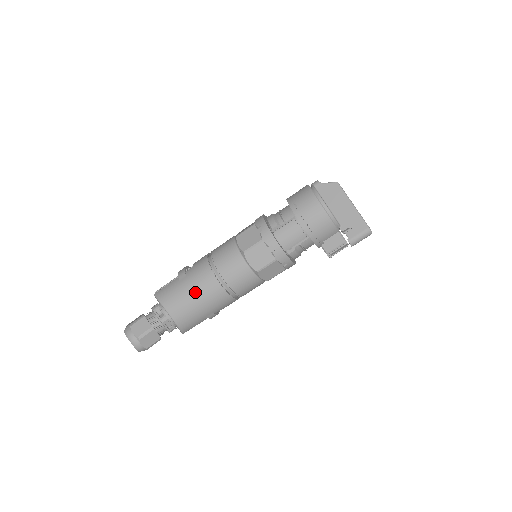
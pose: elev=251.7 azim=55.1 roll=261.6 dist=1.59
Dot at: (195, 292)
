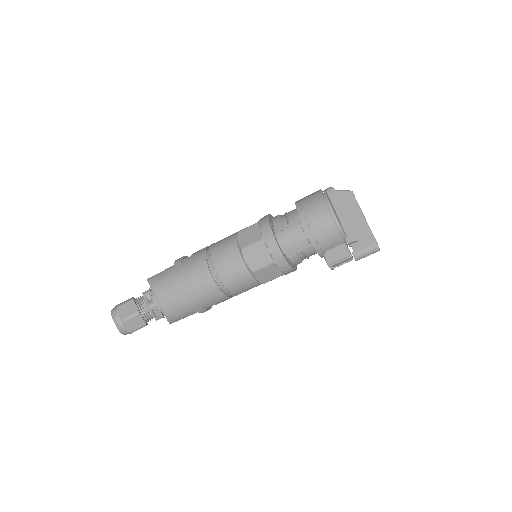
Dot at: (187, 283)
